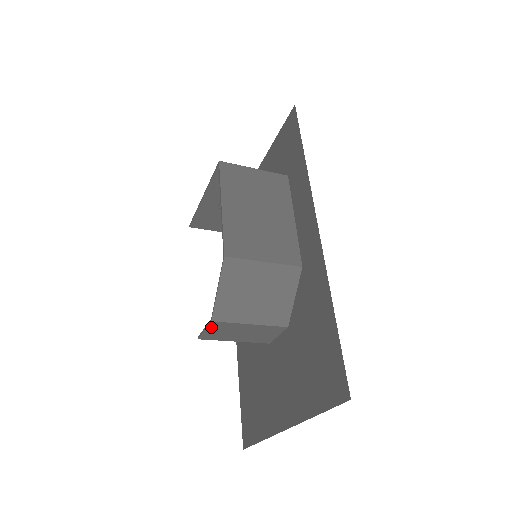
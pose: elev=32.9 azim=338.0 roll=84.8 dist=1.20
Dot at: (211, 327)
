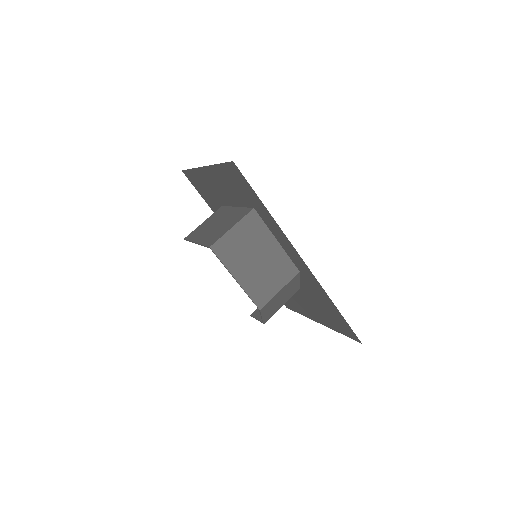
Dot at: (261, 319)
